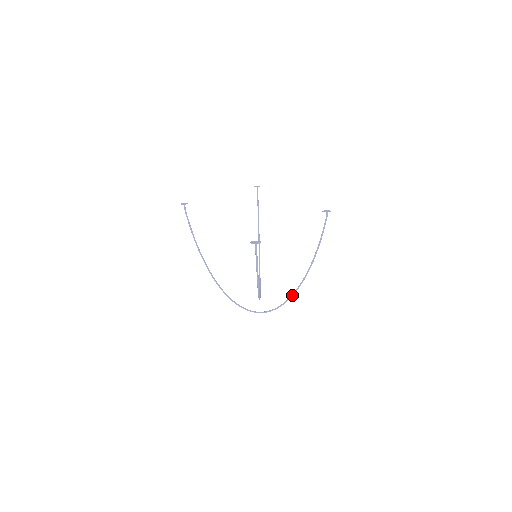
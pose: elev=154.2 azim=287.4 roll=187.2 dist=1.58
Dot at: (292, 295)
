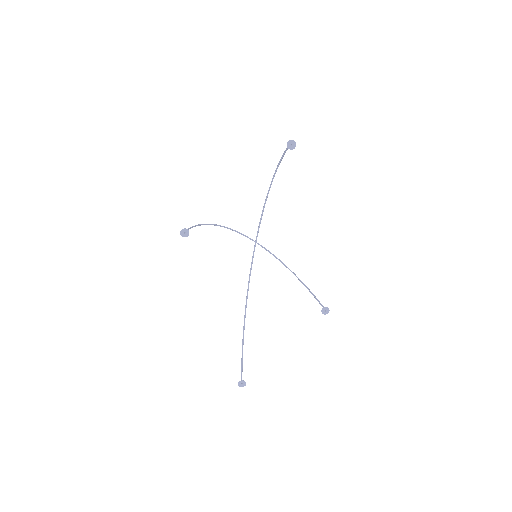
Dot at: occluded
